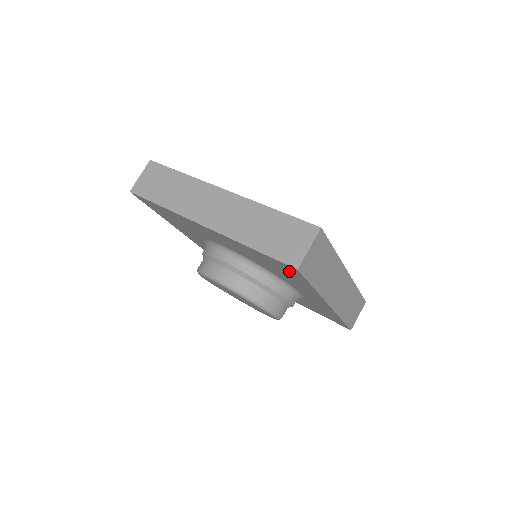
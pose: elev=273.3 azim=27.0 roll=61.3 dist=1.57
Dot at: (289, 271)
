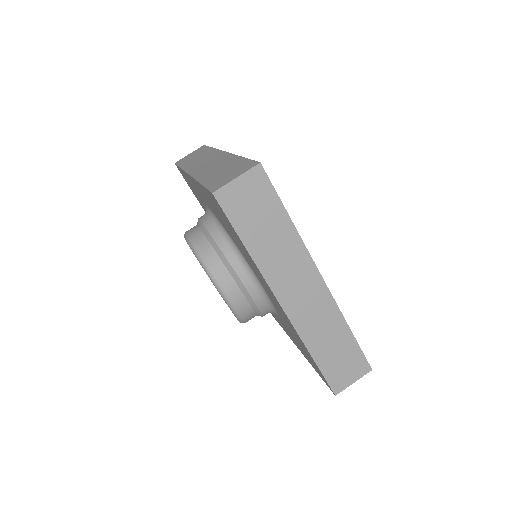
Dot at: (316, 369)
